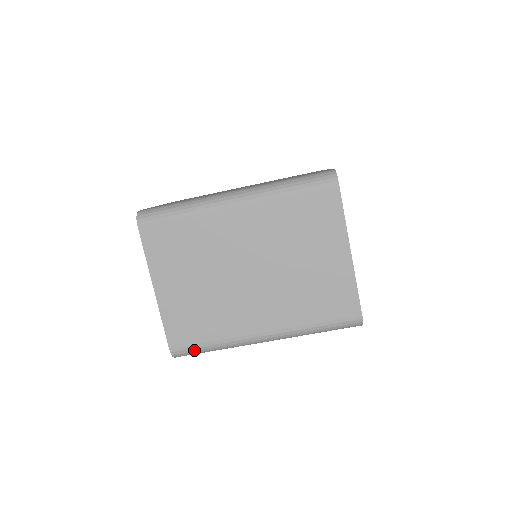
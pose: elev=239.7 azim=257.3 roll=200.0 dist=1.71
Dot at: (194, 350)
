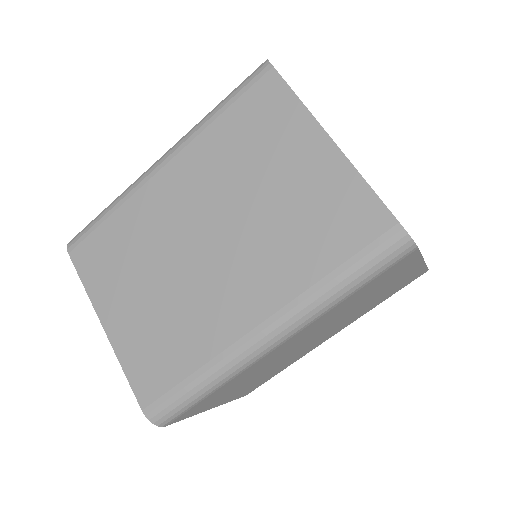
Dot at: (175, 399)
